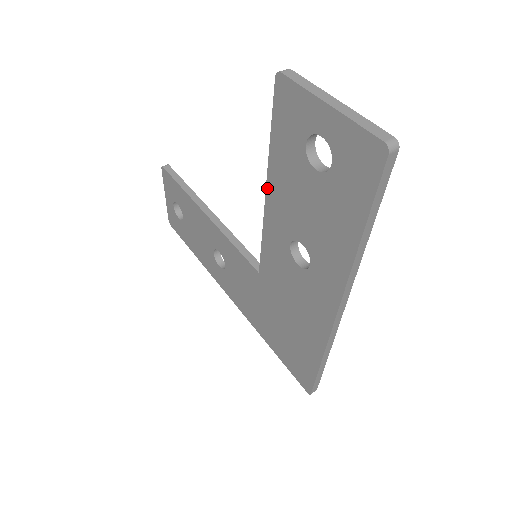
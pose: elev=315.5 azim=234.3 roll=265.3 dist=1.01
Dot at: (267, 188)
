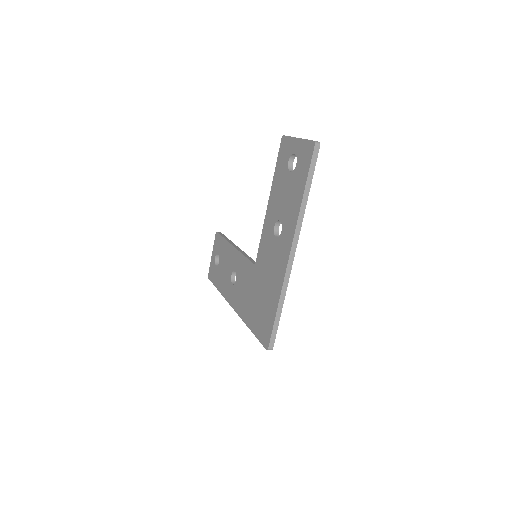
Dot at: (269, 199)
